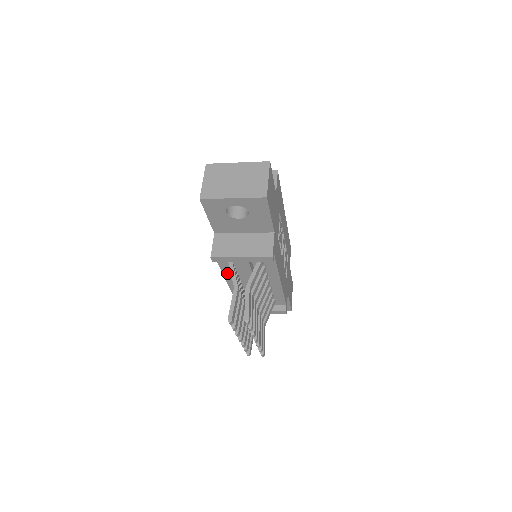
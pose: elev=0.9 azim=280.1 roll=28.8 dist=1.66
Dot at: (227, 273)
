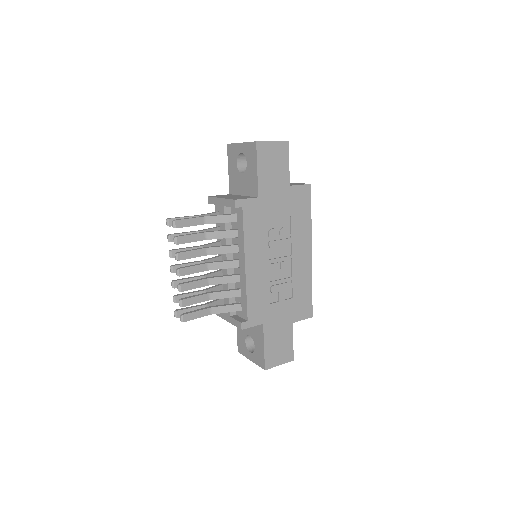
Dot at: (219, 239)
